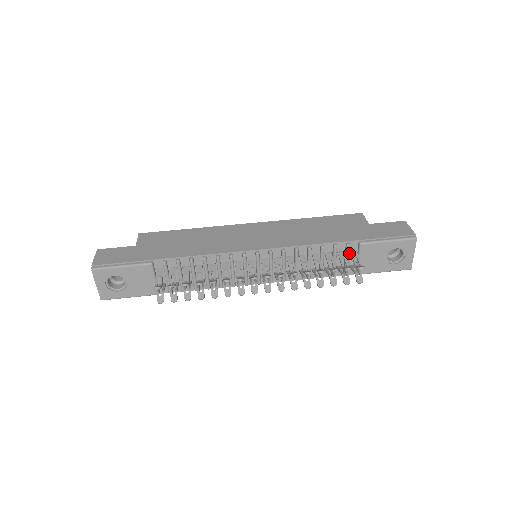
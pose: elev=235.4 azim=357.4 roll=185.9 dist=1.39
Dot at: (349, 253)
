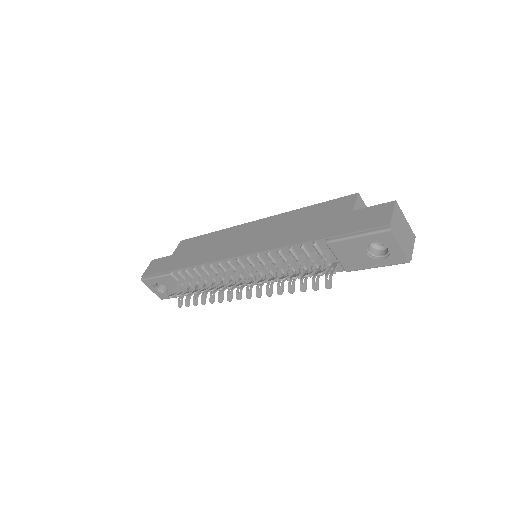
Dot at: (324, 251)
